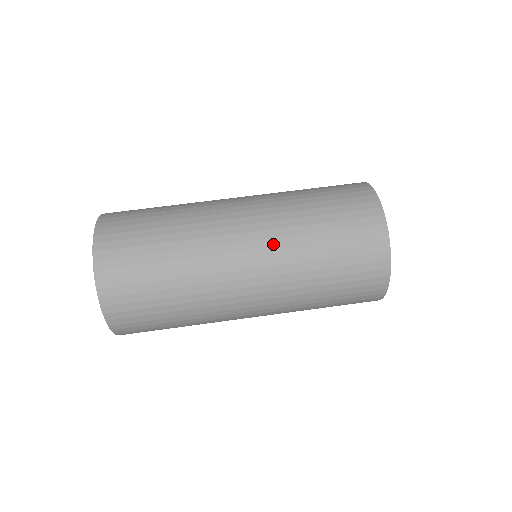
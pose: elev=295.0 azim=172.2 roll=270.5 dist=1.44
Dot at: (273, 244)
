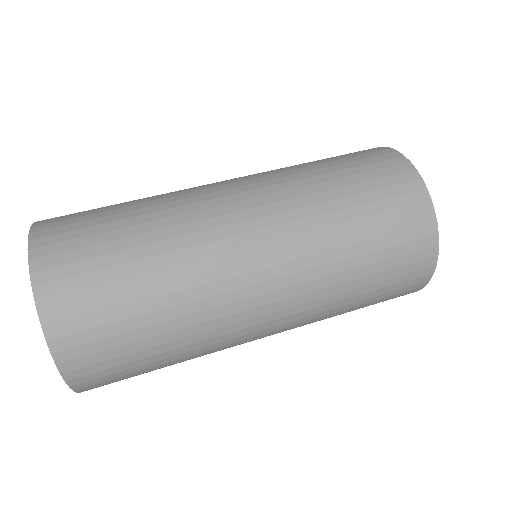
Dot at: (303, 309)
